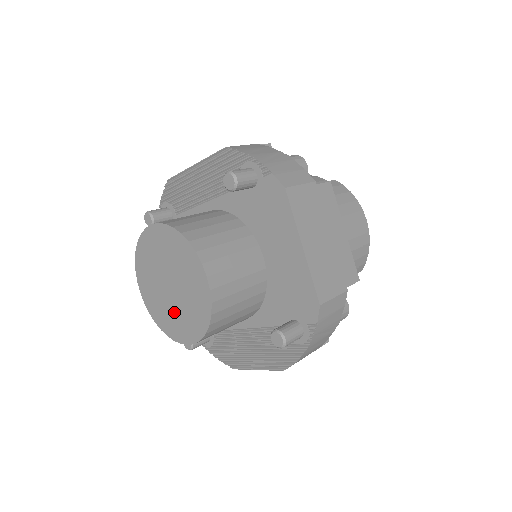
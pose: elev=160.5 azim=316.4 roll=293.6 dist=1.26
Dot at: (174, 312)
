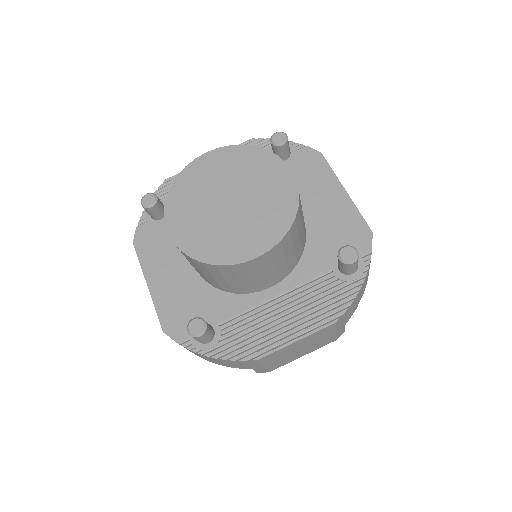
Dot at: (234, 228)
